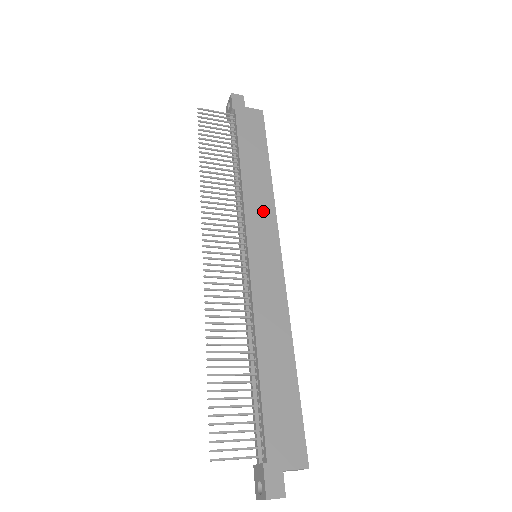
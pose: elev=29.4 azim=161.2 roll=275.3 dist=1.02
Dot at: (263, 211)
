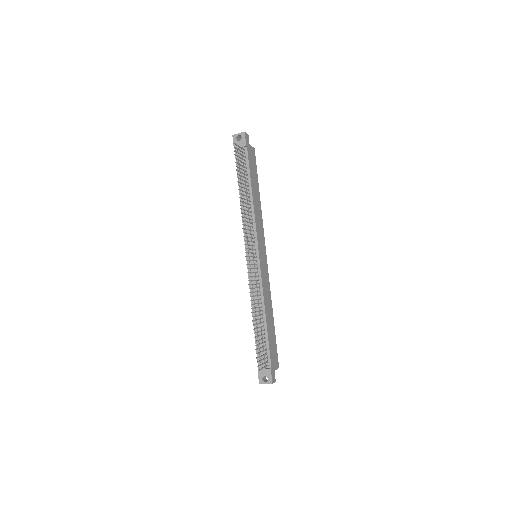
Dot at: (260, 228)
